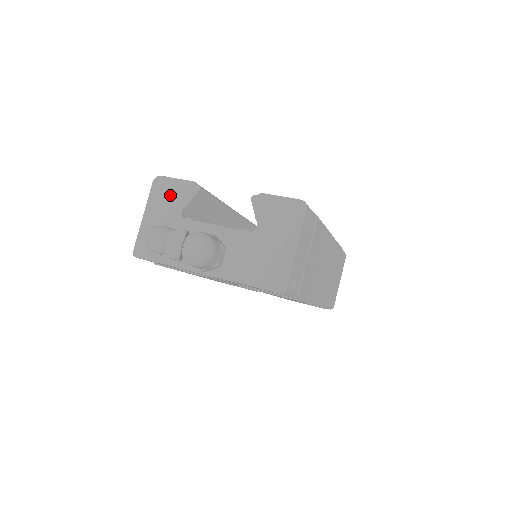
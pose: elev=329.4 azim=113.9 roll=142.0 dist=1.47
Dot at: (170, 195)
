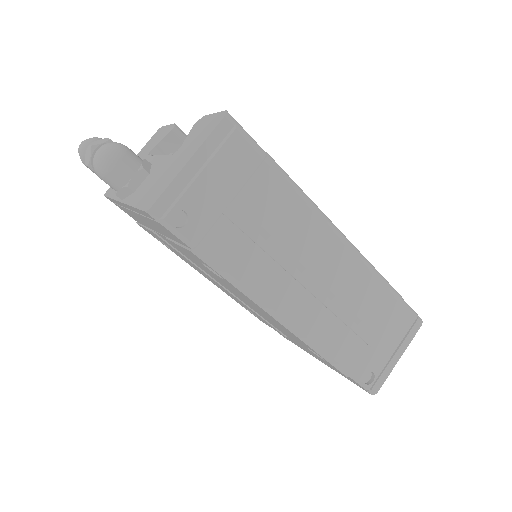
Dot at: (155, 139)
